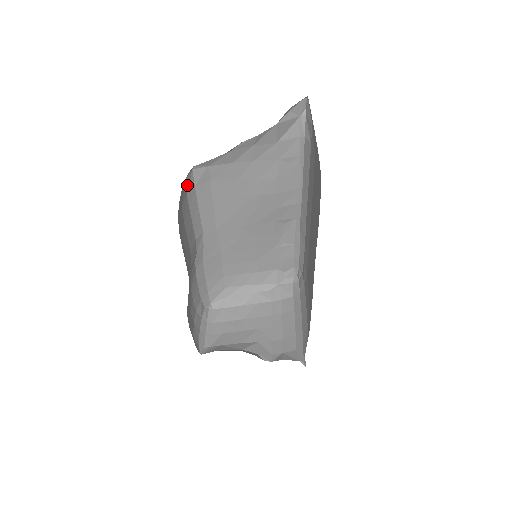
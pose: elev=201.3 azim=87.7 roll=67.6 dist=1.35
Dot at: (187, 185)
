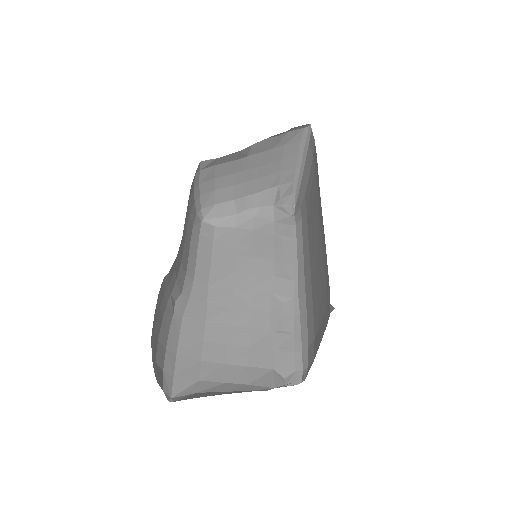
Dot at: (195, 222)
